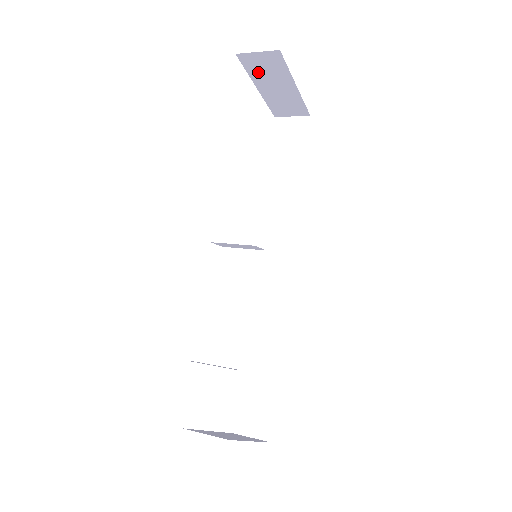
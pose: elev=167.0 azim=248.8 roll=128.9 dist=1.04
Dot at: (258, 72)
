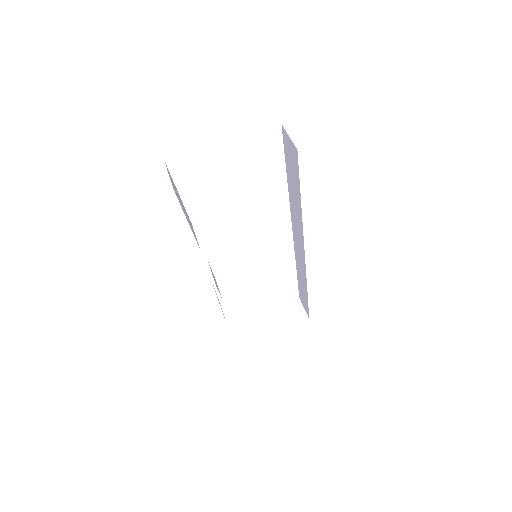
Dot at: occluded
